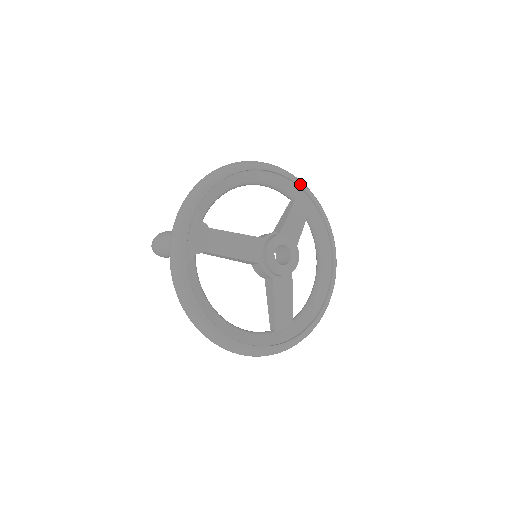
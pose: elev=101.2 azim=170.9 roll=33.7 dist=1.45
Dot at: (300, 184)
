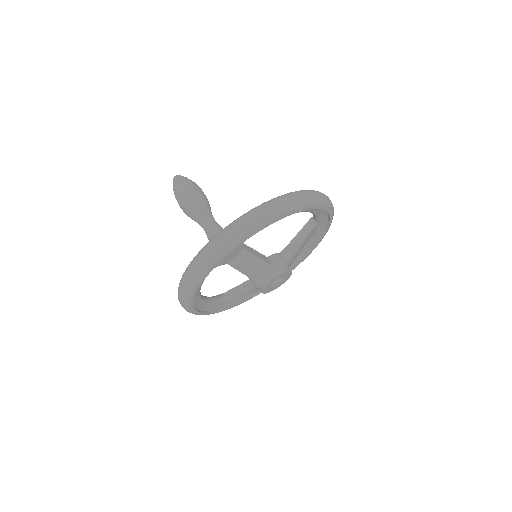
Dot at: (331, 217)
